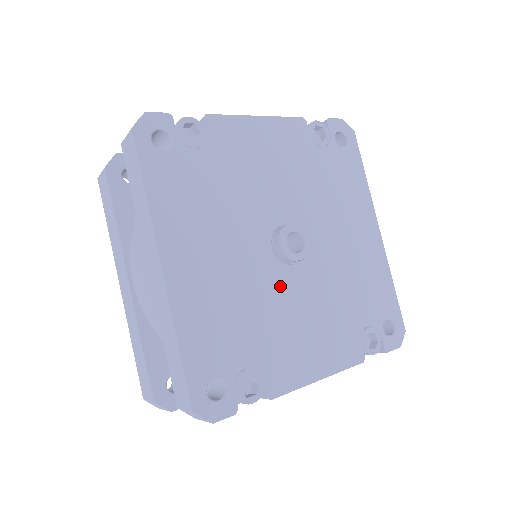
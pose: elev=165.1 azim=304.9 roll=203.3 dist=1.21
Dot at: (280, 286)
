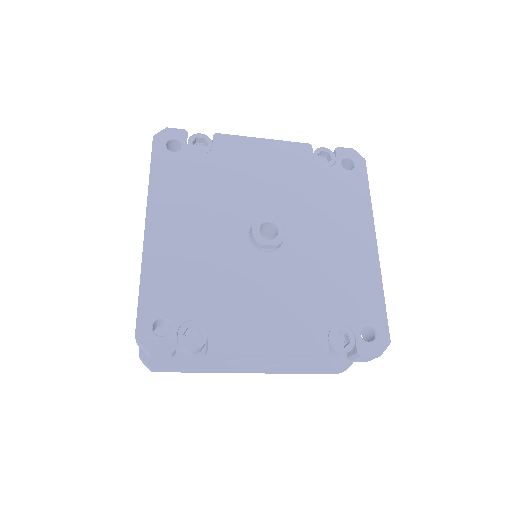
Dot at: (248, 265)
